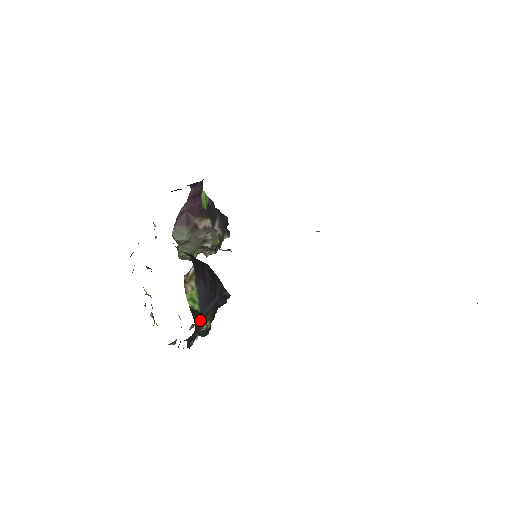
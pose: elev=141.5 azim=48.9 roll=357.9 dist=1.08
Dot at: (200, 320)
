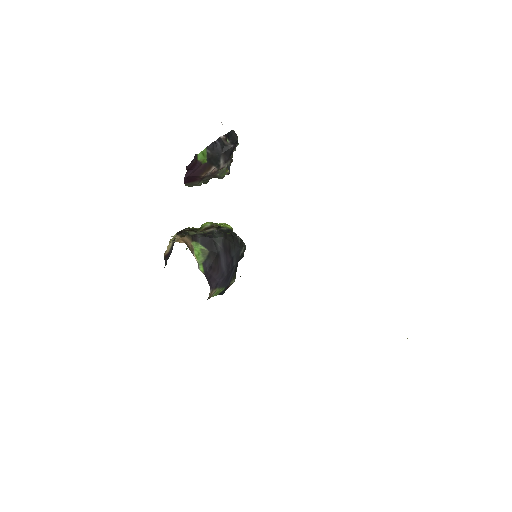
Dot at: (227, 288)
